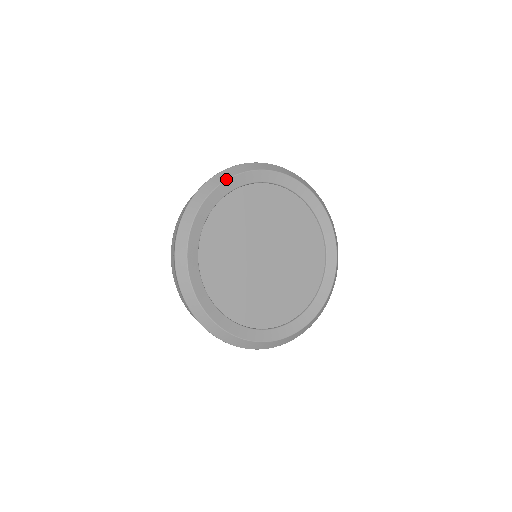
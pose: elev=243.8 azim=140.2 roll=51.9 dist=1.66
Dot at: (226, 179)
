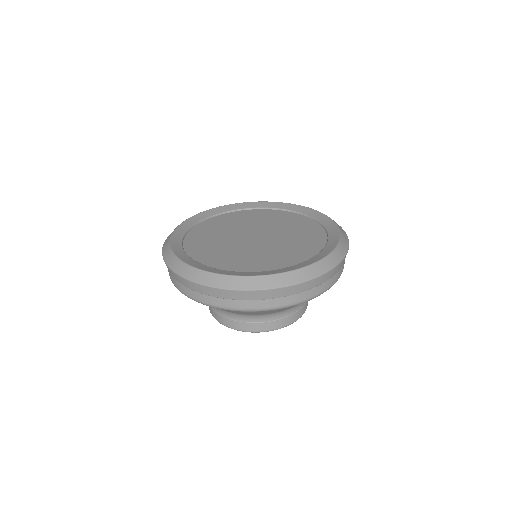
Dot at: (175, 229)
